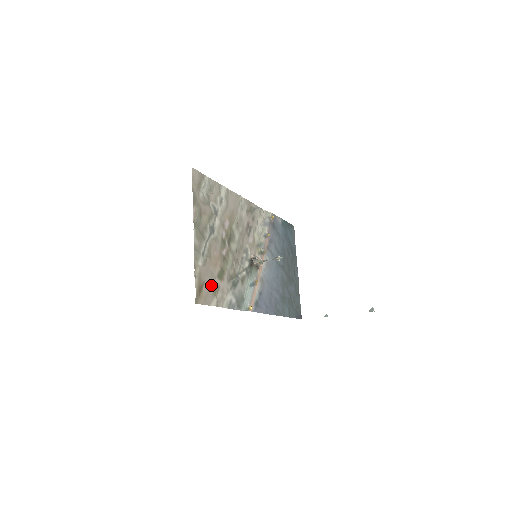
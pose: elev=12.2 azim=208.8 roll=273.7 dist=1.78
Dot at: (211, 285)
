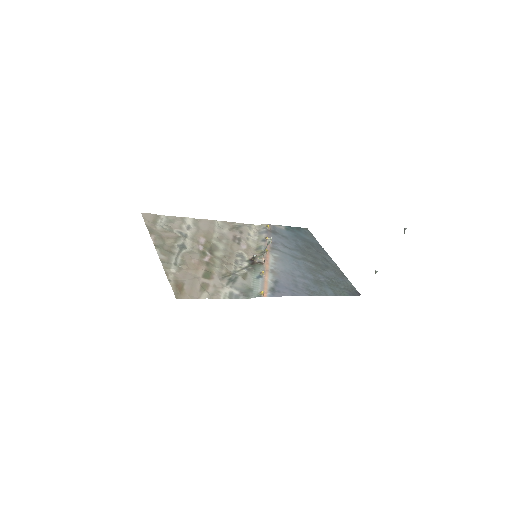
Dot at: (195, 284)
